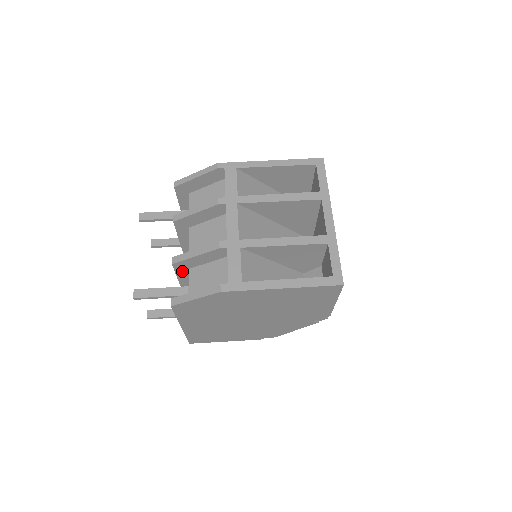
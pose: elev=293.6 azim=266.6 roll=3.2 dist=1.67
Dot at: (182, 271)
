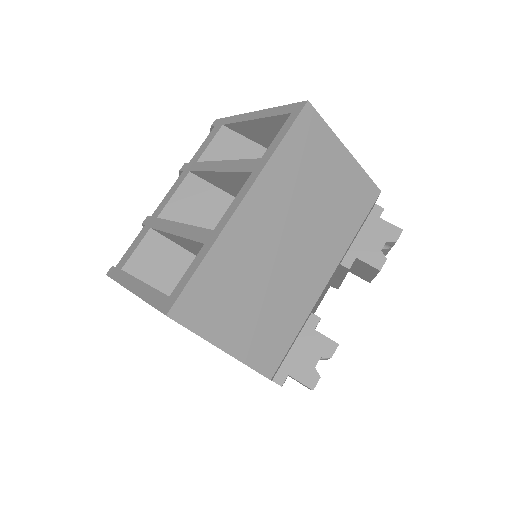
Dot at: occluded
